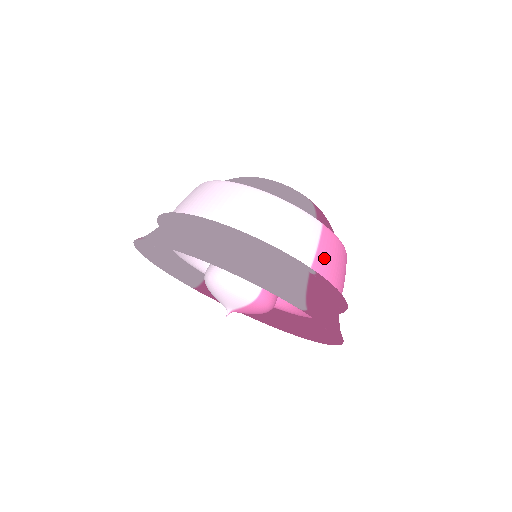
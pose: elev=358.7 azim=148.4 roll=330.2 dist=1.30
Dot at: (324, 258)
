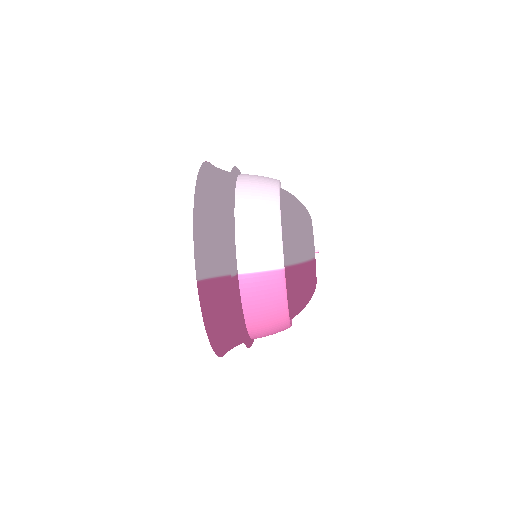
Dot at: (255, 283)
